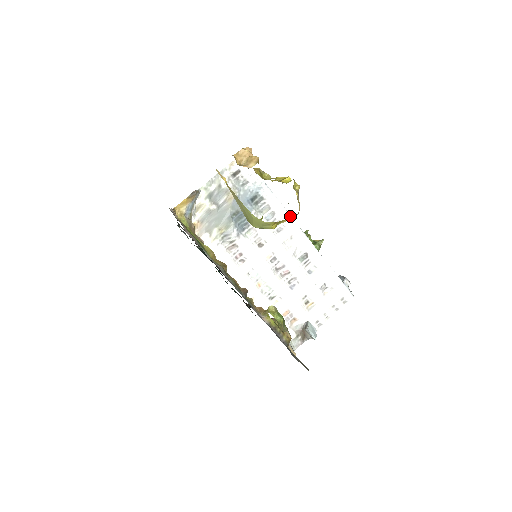
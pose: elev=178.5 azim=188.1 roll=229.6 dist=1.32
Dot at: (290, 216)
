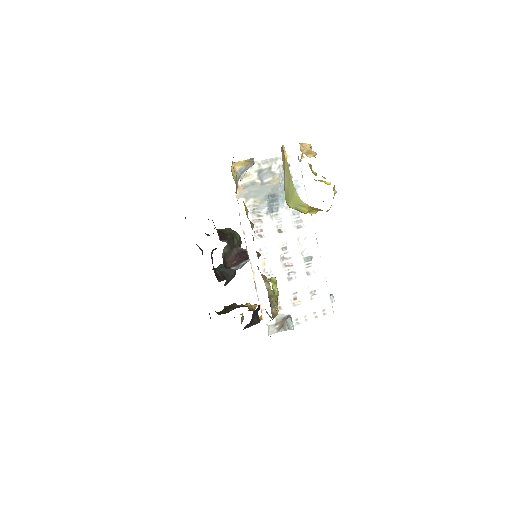
Dot at: (312, 220)
